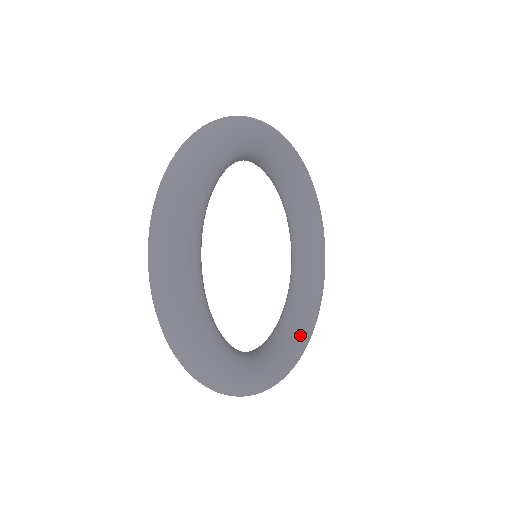
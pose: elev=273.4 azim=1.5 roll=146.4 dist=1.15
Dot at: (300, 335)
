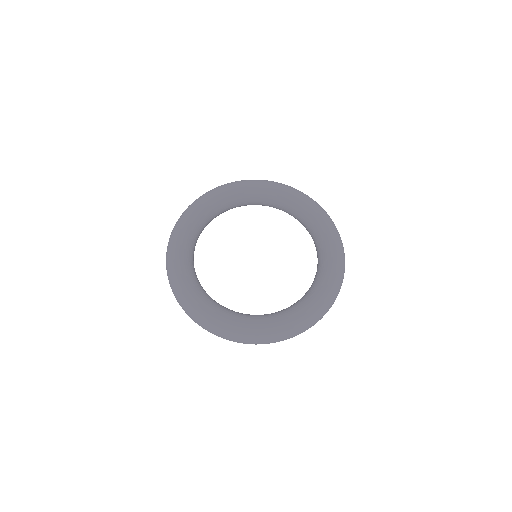
Dot at: (230, 314)
